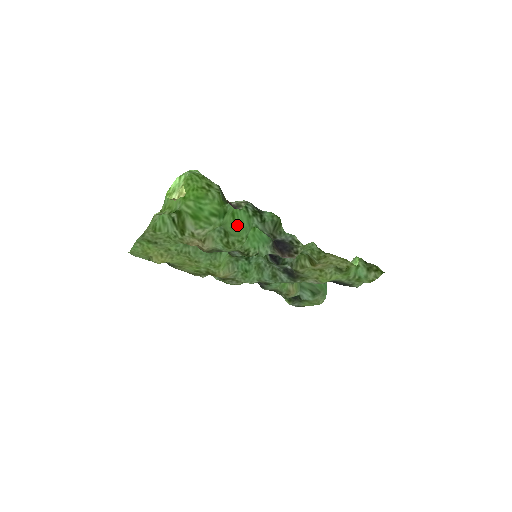
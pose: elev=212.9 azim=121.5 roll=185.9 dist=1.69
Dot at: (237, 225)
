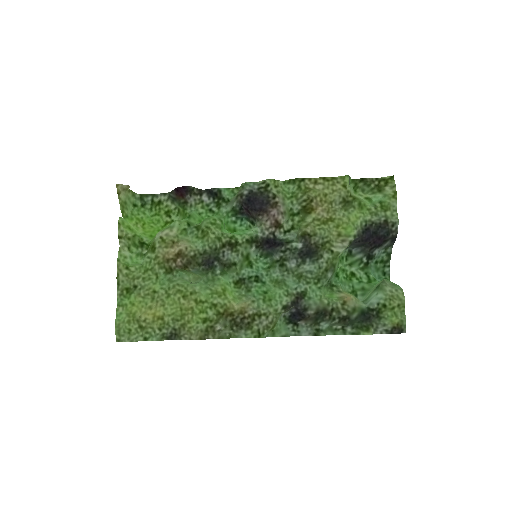
Dot at: occluded
